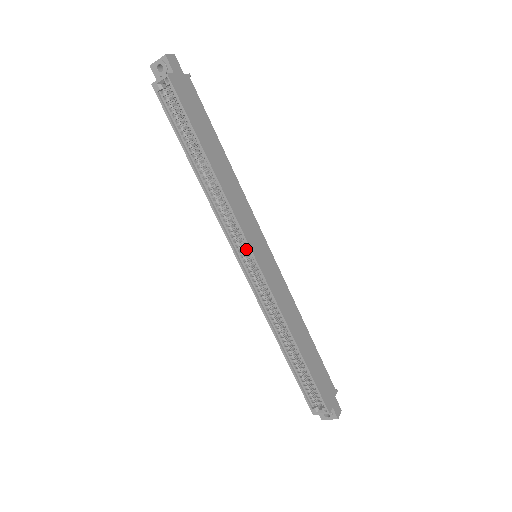
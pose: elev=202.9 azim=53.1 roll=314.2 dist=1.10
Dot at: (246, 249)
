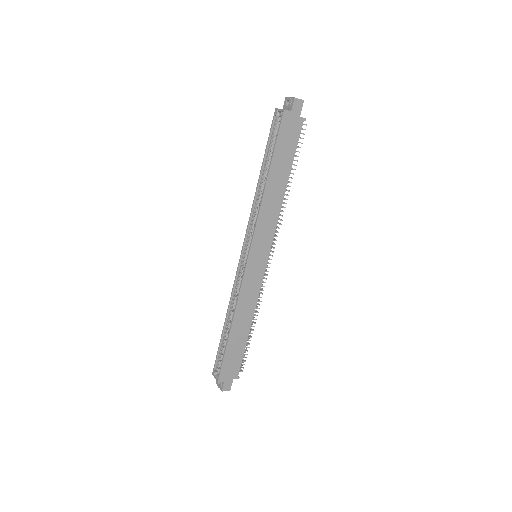
Dot at: occluded
